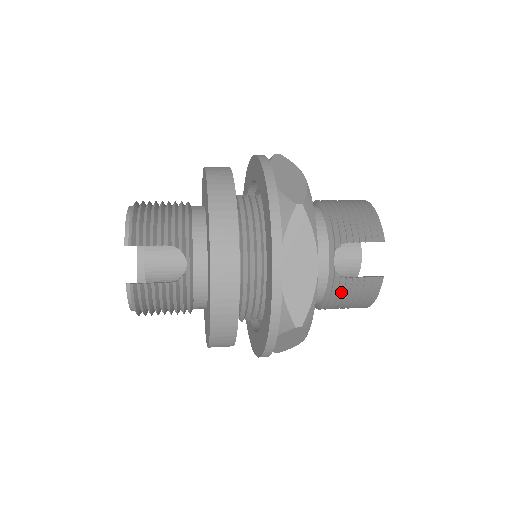
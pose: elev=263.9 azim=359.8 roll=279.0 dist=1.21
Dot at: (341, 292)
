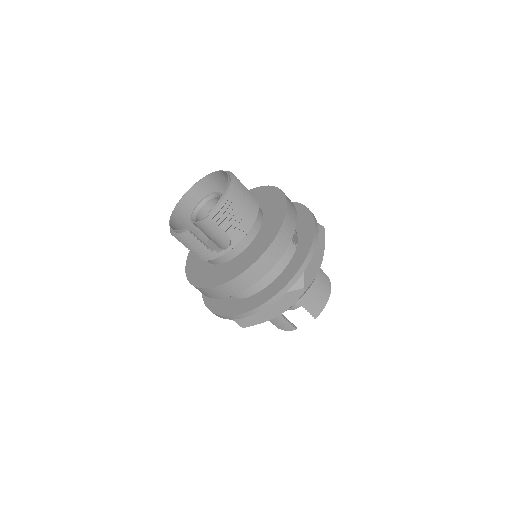
Dot at: occluded
